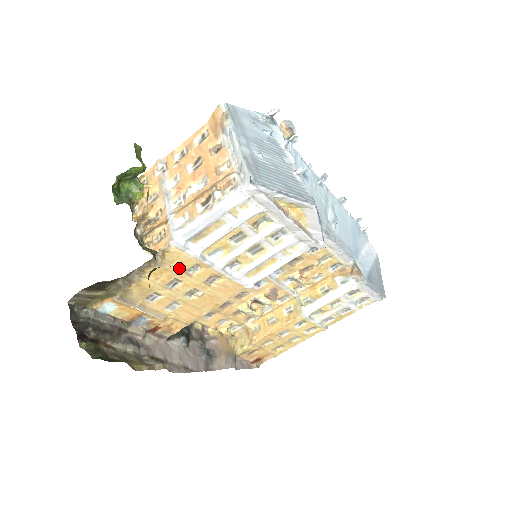
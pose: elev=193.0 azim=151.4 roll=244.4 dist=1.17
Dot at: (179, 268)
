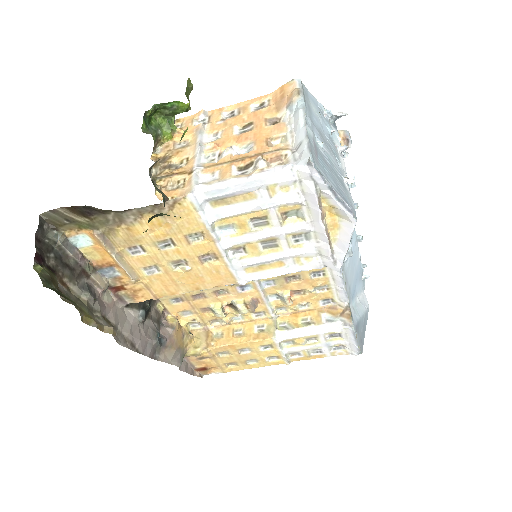
Dot at: (181, 228)
